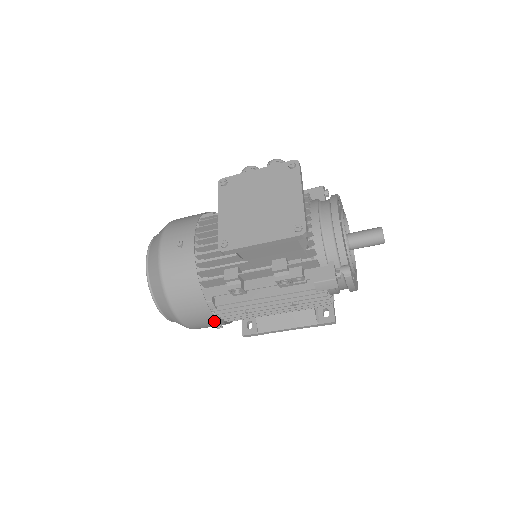
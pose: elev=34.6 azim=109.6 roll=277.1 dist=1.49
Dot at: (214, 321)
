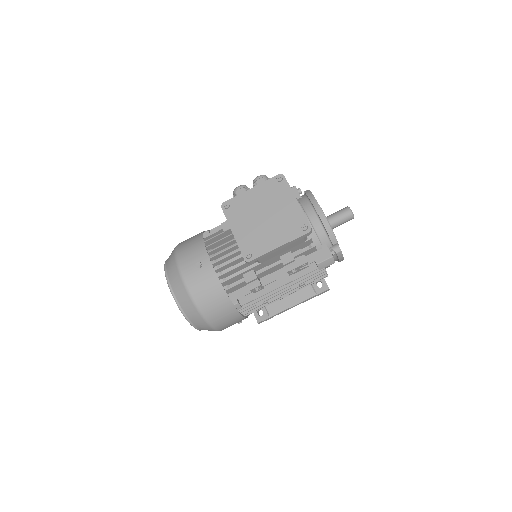
Dot at: (240, 318)
